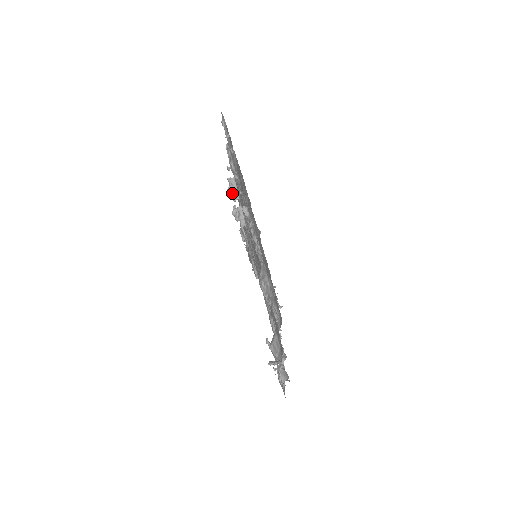
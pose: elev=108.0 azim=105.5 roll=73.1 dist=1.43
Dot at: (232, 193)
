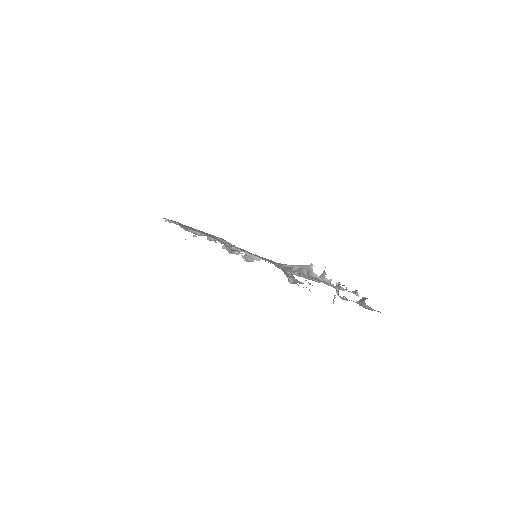
Dot at: occluded
